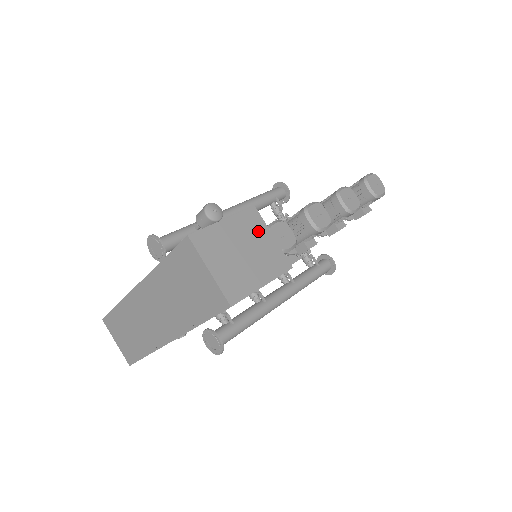
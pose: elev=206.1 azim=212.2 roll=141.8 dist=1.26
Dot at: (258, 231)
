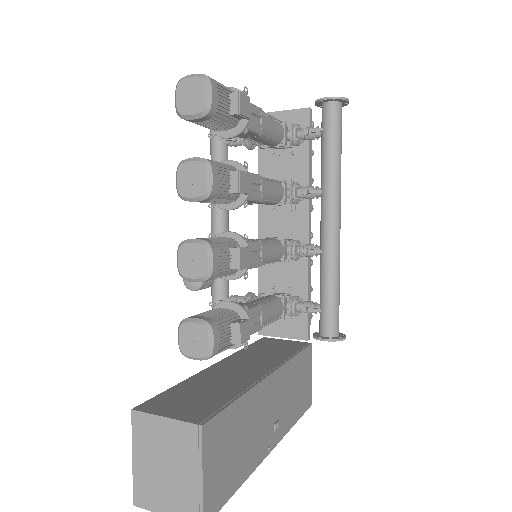
Dot at: (154, 431)
